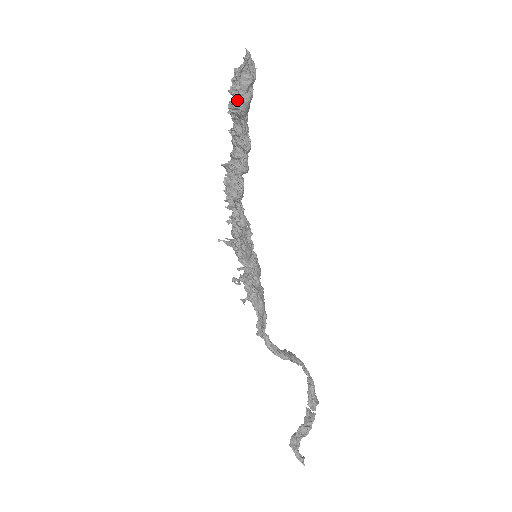
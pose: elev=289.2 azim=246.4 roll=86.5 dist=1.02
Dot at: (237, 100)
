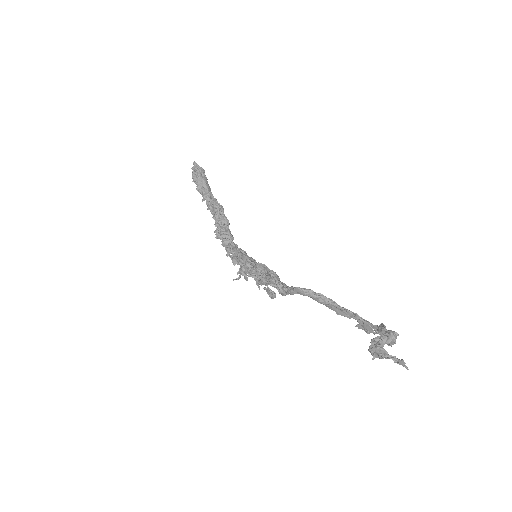
Dot at: (198, 181)
